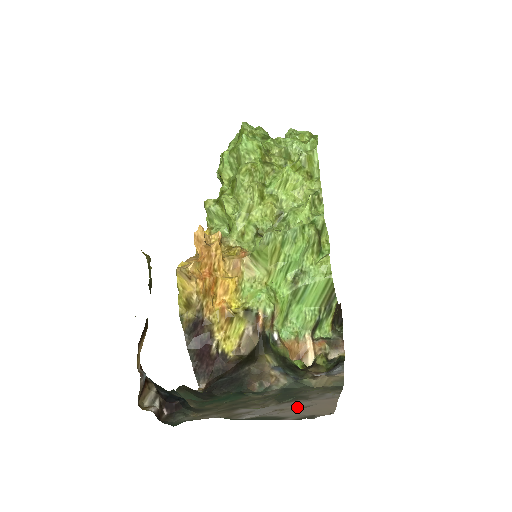
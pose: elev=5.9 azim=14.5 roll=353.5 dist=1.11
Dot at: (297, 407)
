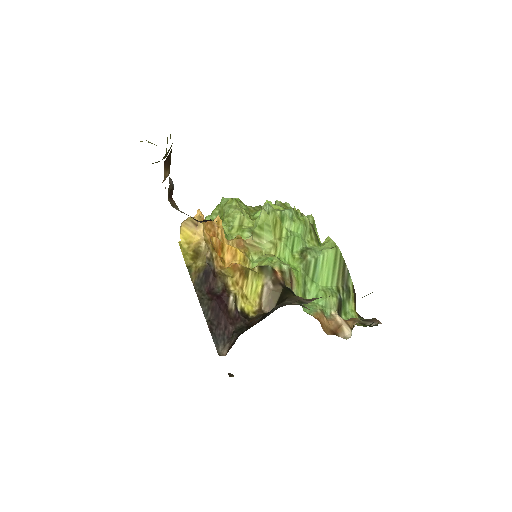
Dot at: occluded
